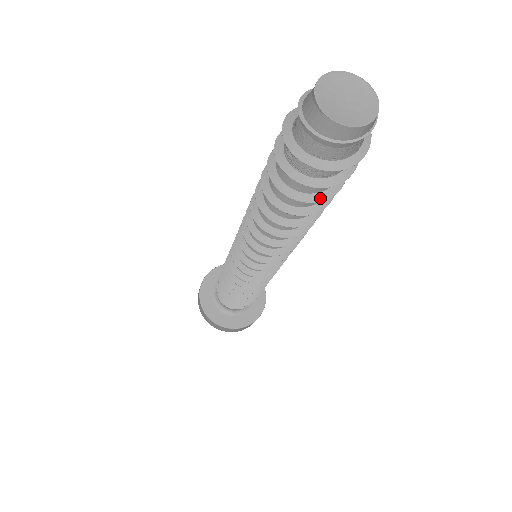
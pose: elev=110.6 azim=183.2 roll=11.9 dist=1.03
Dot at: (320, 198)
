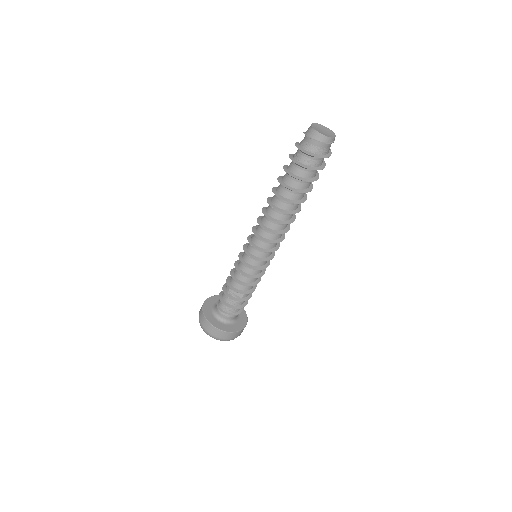
Dot at: (306, 180)
